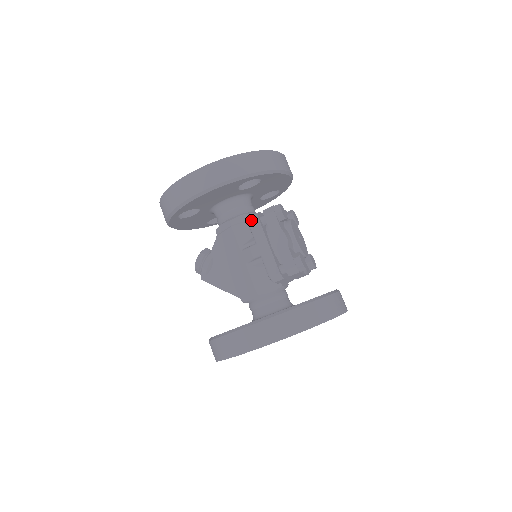
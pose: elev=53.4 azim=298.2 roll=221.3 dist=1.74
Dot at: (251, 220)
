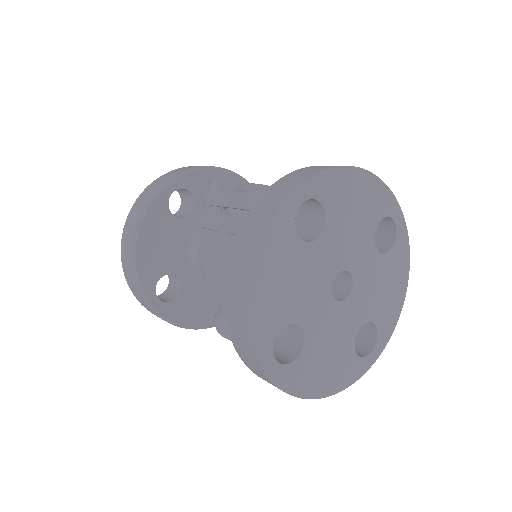
Dot at: (201, 222)
